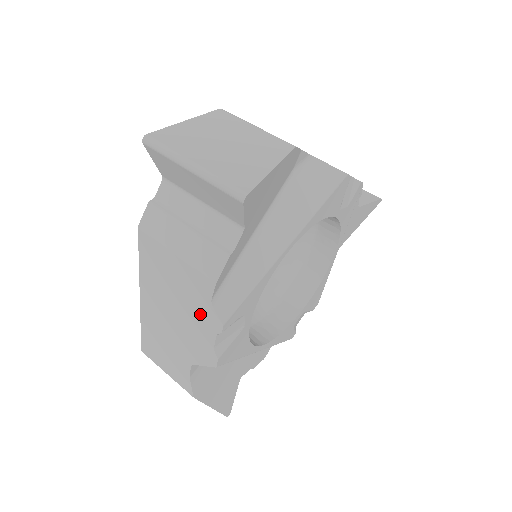
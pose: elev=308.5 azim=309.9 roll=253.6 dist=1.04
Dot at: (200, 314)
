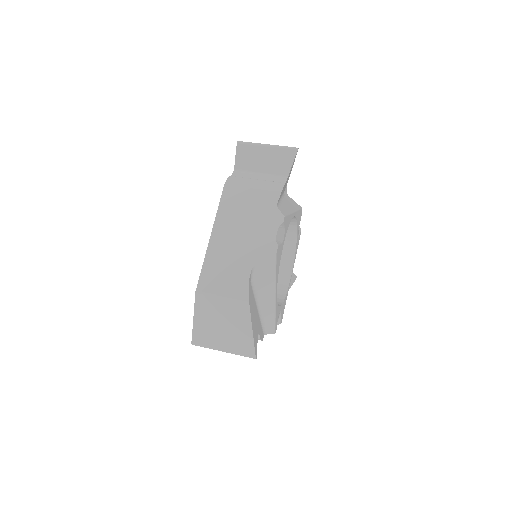
Dot at: (267, 218)
